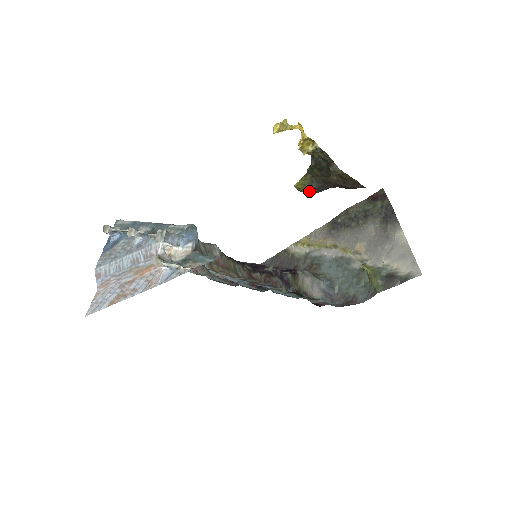
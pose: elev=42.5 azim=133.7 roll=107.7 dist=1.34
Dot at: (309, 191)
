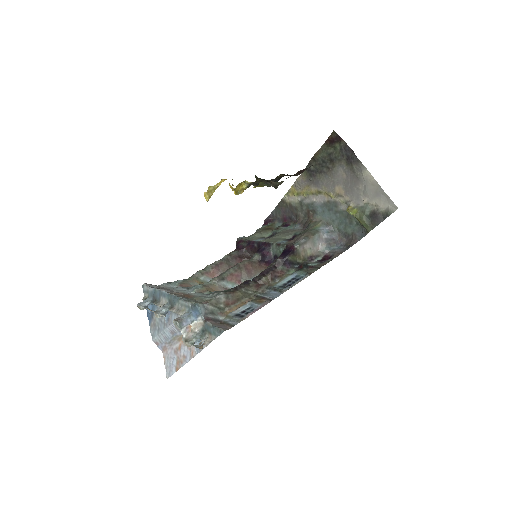
Dot at: (268, 186)
